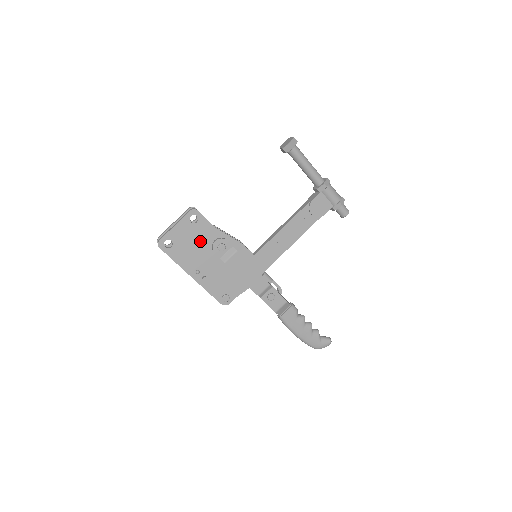
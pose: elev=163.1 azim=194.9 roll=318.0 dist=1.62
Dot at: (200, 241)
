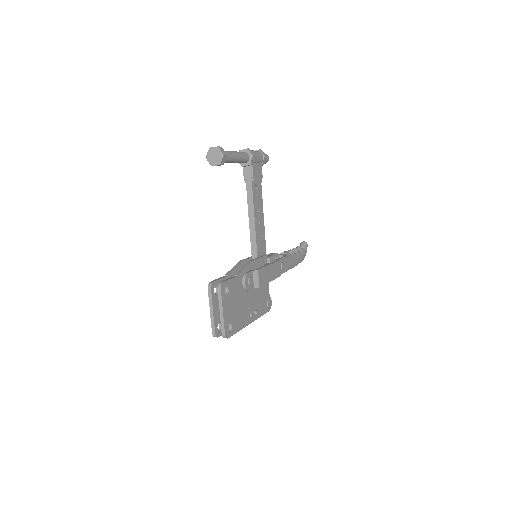
Dot at: (238, 297)
